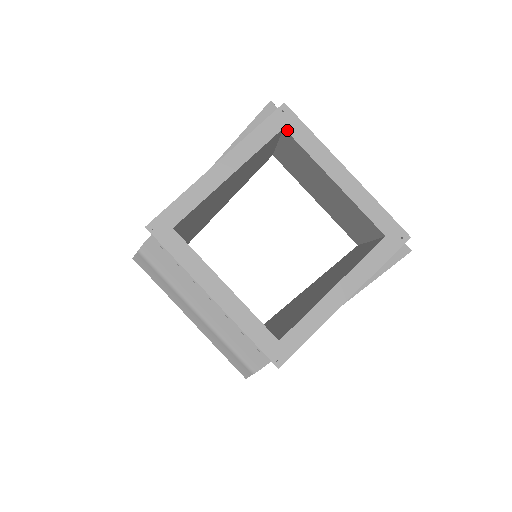
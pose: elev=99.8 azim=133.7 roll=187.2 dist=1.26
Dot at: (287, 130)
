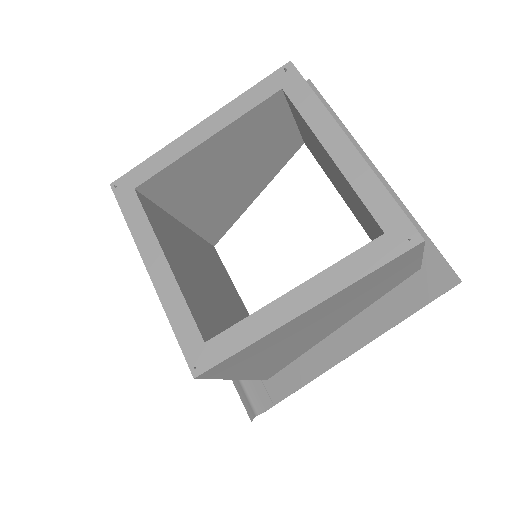
Dot at: (285, 91)
